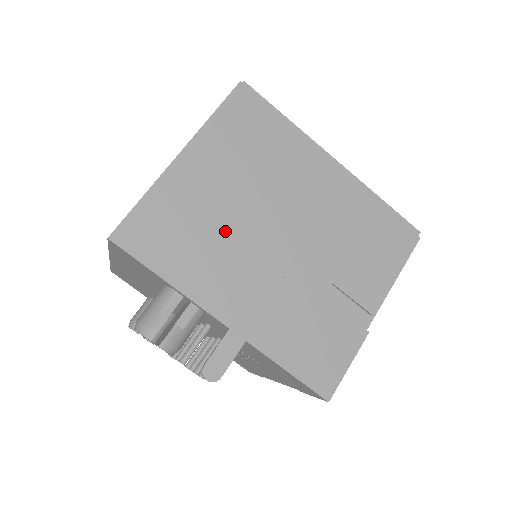
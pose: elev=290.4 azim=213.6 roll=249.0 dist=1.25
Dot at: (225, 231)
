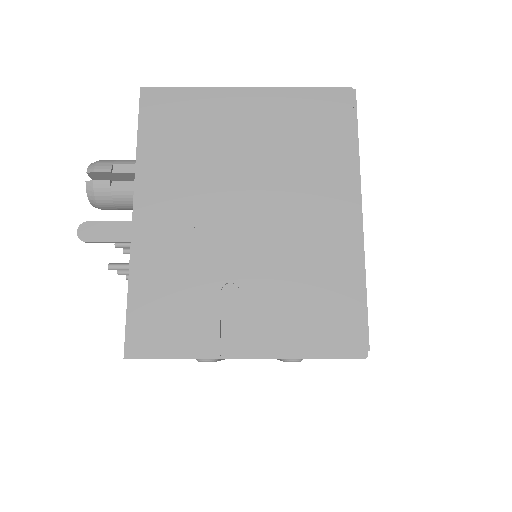
Dot at: (212, 162)
